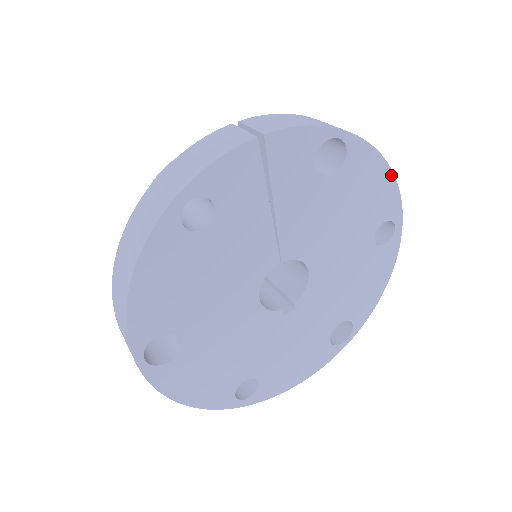
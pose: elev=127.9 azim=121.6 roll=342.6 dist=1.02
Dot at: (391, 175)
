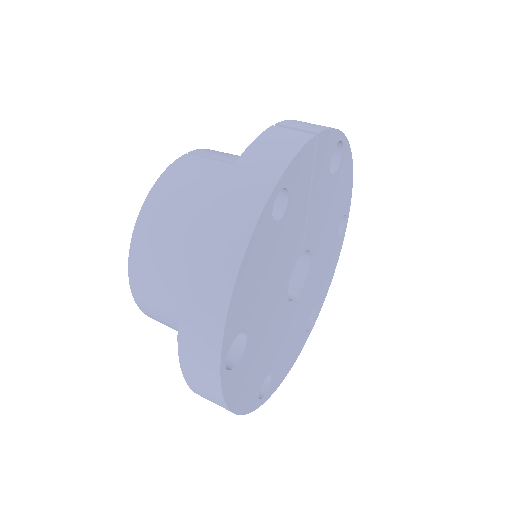
Dot at: (352, 175)
